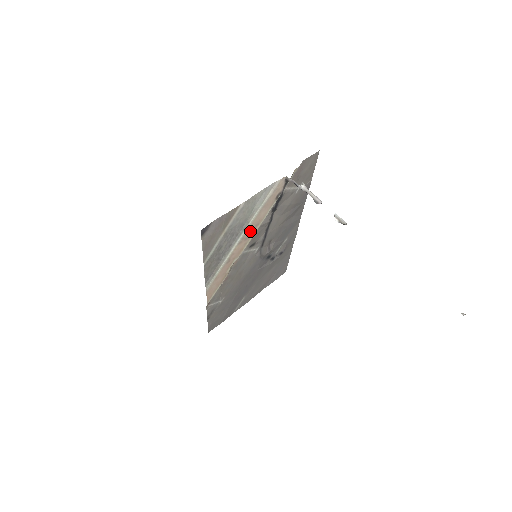
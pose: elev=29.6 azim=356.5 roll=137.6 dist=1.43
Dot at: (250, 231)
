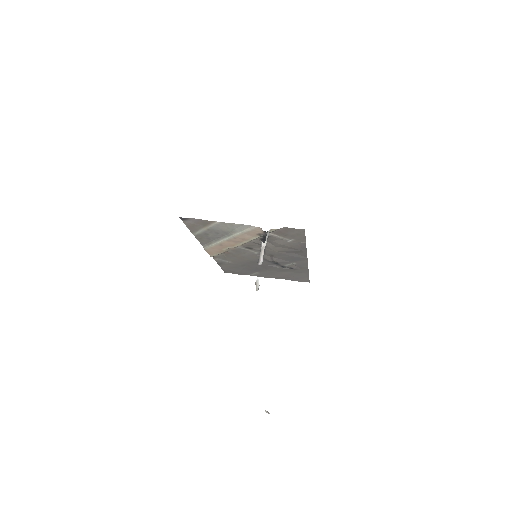
Dot at: (238, 239)
